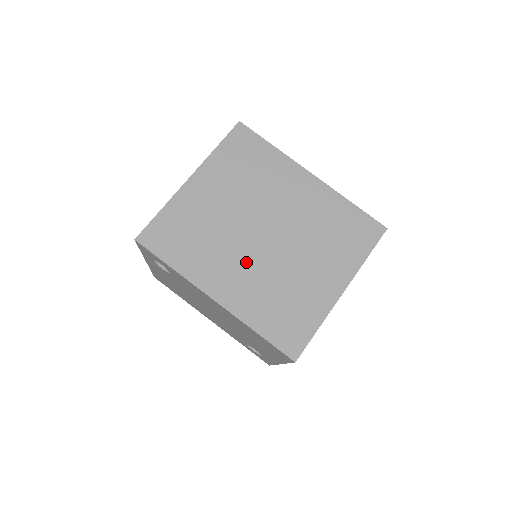
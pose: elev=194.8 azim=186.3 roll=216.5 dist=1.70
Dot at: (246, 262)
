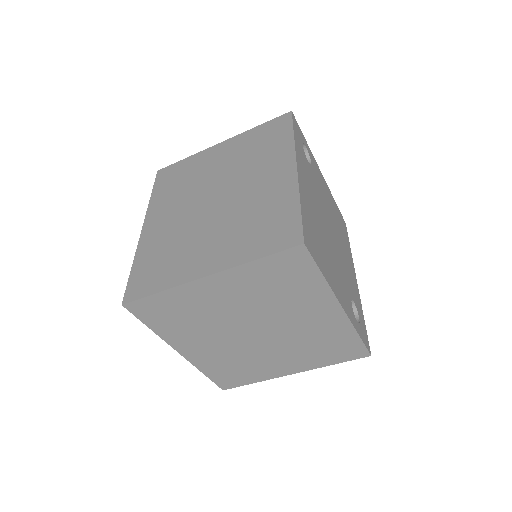
Dot at: (183, 213)
